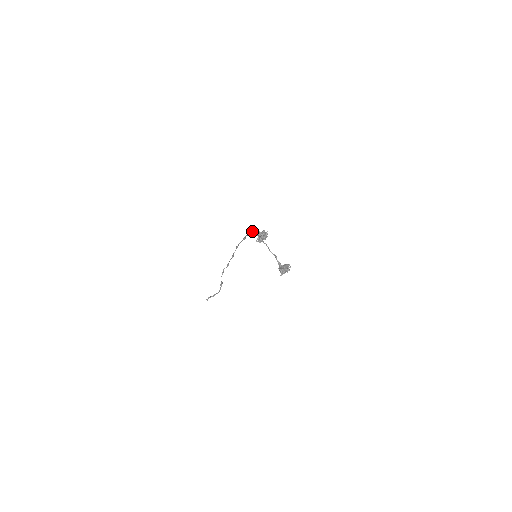
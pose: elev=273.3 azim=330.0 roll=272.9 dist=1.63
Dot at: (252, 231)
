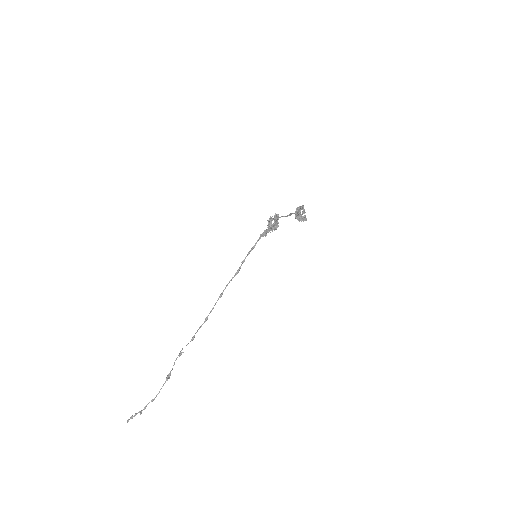
Dot at: (256, 242)
